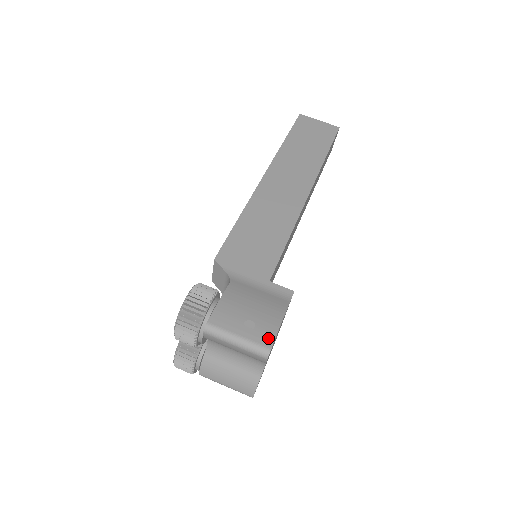
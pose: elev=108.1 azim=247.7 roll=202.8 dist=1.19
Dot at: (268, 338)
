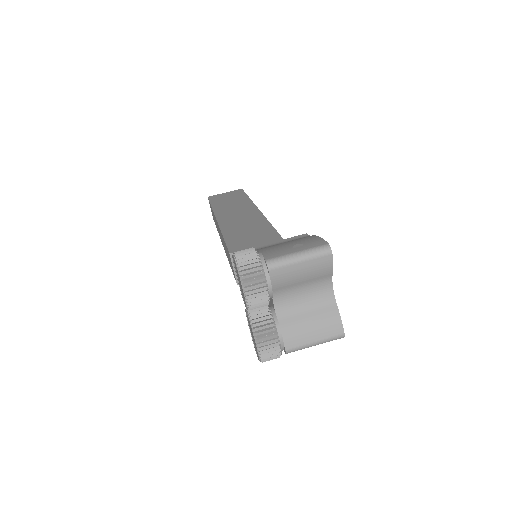
Dot at: (319, 242)
